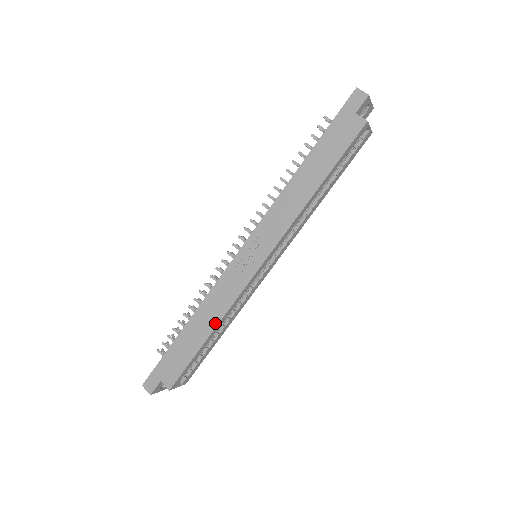
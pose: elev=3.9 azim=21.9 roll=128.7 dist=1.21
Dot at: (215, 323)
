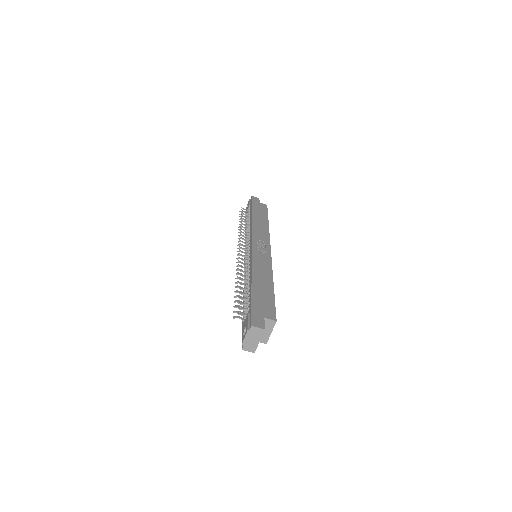
Dot at: (271, 277)
